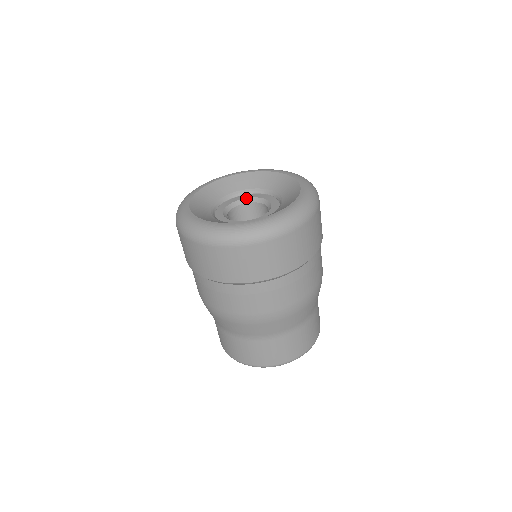
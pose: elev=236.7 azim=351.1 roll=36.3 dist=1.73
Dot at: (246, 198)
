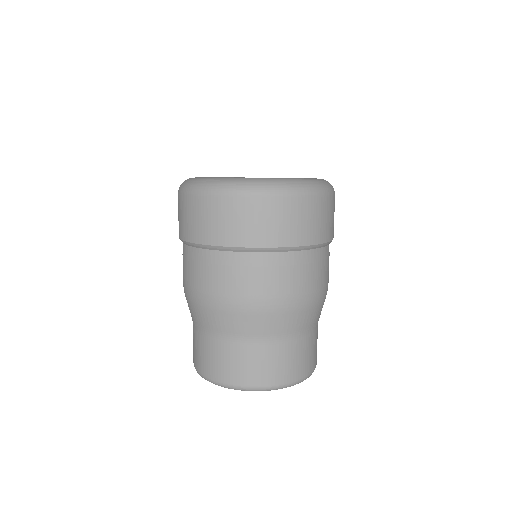
Dot at: occluded
